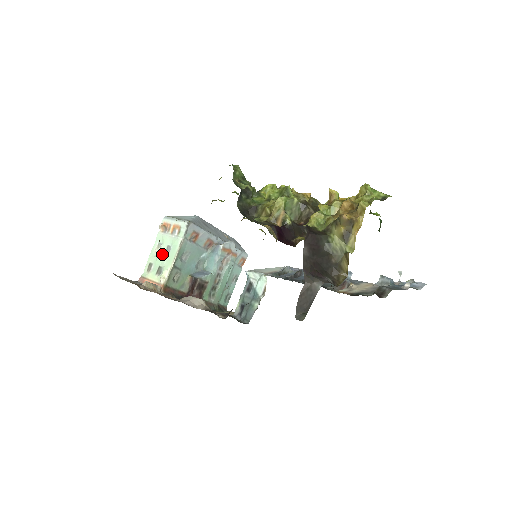
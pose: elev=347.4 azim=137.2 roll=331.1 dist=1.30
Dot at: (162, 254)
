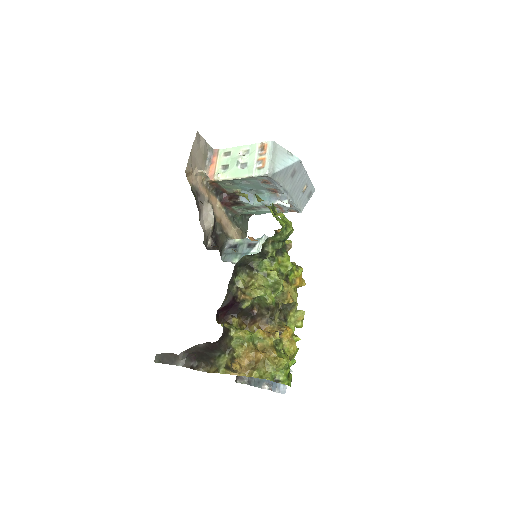
Dot at: (238, 162)
